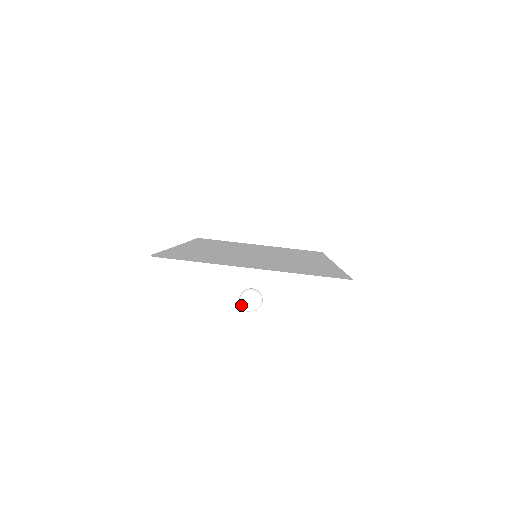
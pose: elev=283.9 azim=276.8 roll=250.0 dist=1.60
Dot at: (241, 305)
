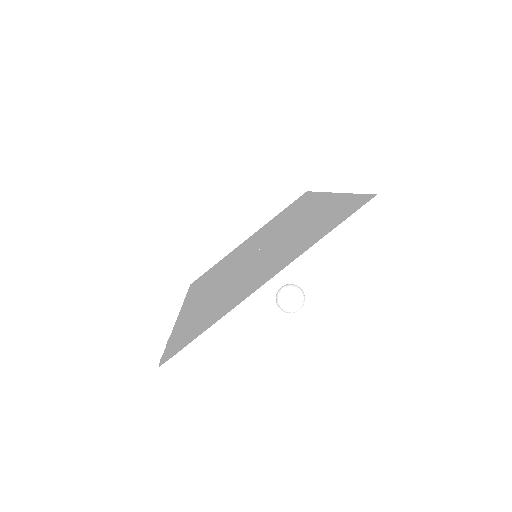
Dot at: (286, 312)
